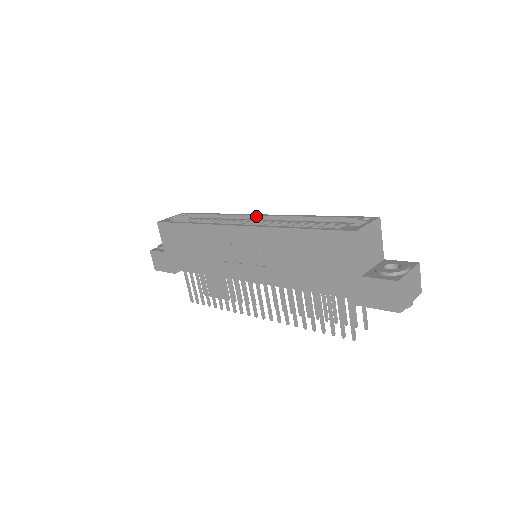
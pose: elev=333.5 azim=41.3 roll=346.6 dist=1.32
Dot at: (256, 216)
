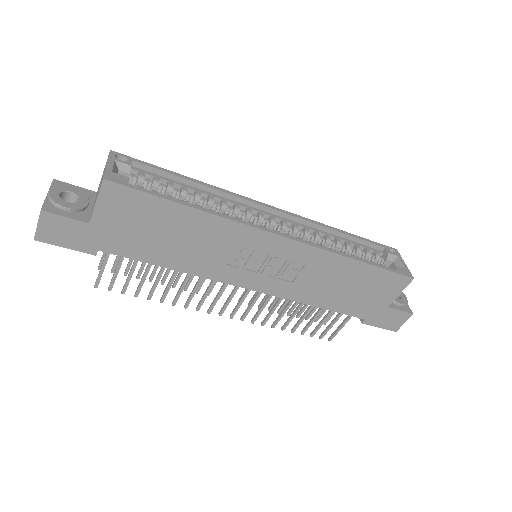
Dot at: (269, 208)
